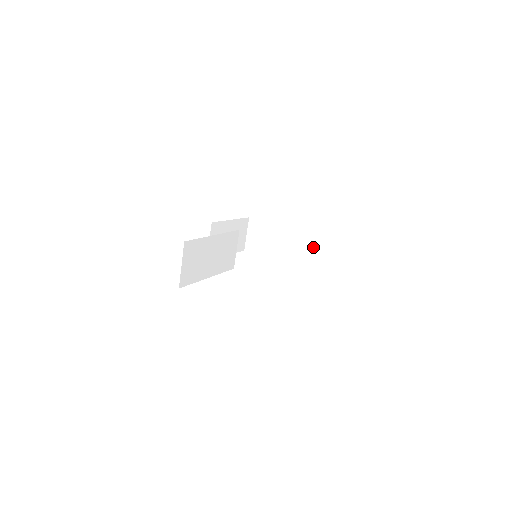
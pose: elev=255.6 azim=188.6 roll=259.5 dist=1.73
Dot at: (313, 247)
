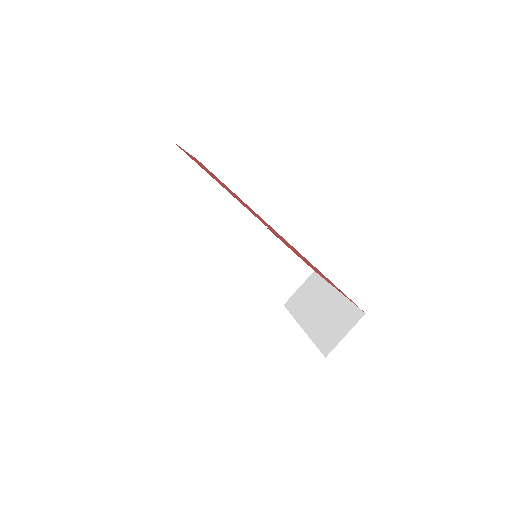
Dot at: (346, 323)
